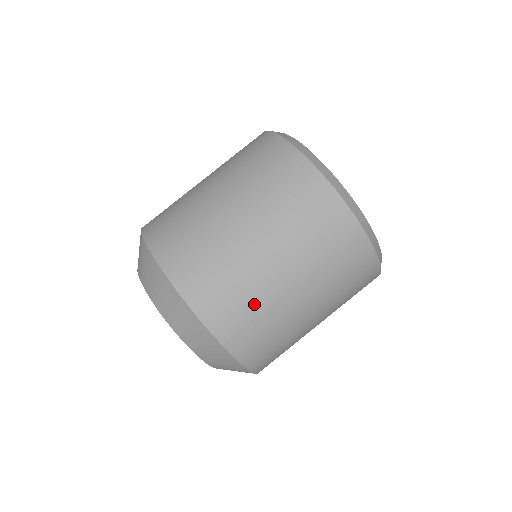
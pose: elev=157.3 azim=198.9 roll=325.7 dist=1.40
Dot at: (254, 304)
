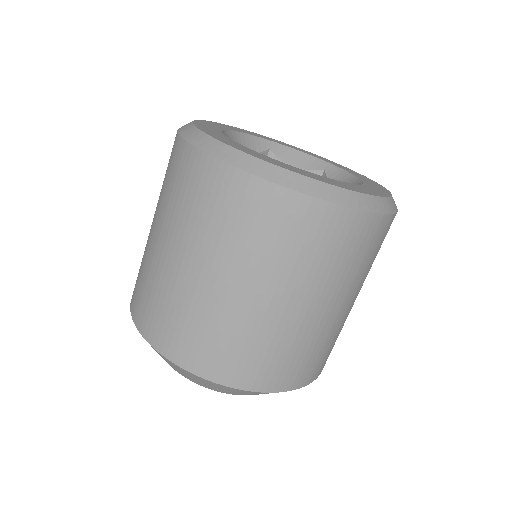
Dot at: occluded
